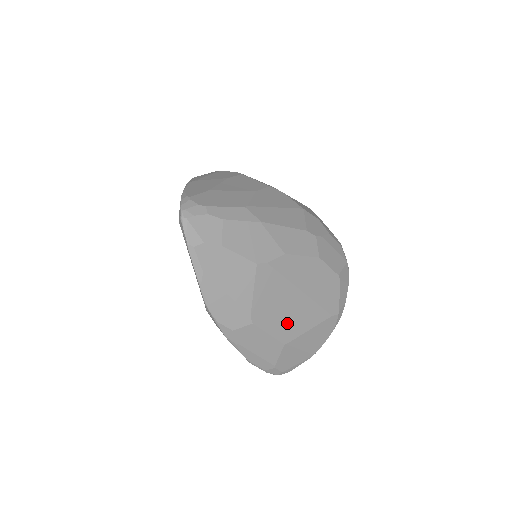
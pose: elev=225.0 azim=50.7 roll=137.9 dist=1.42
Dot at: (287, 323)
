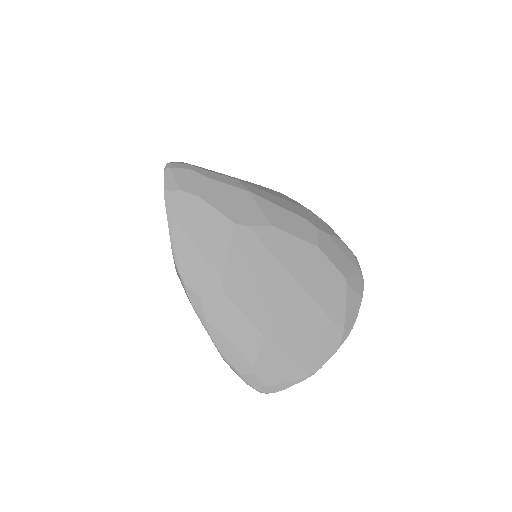
Dot at: (270, 309)
